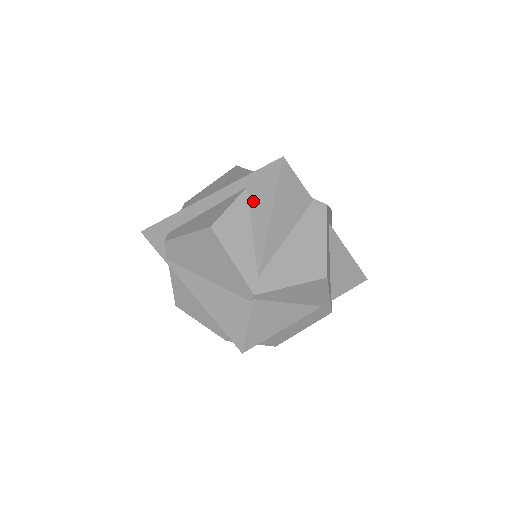
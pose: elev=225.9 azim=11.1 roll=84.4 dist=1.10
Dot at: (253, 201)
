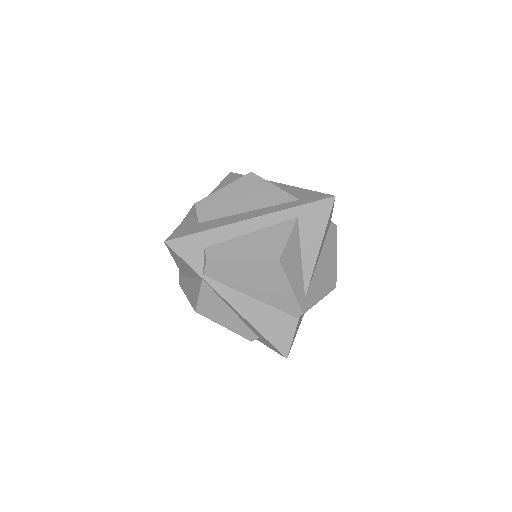
Dot at: (304, 231)
